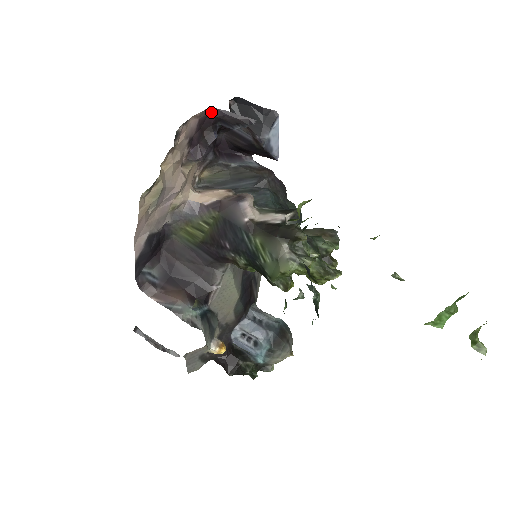
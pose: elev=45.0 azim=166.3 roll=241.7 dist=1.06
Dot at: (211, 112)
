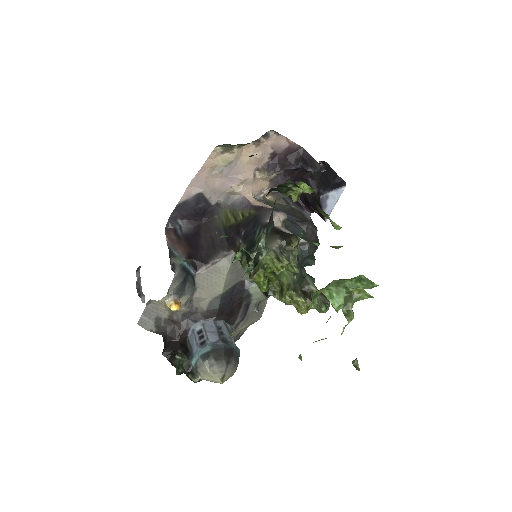
Dot at: (301, 150)
